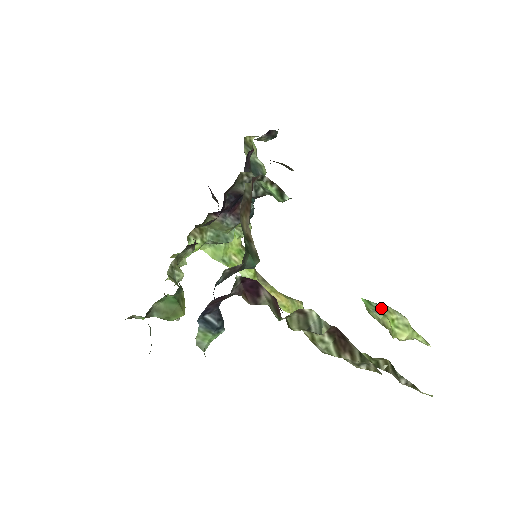
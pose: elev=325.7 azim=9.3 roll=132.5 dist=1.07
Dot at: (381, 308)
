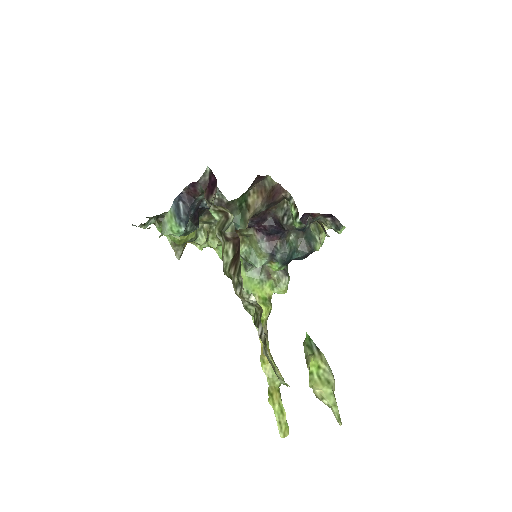
Dot at: (316, 348)
